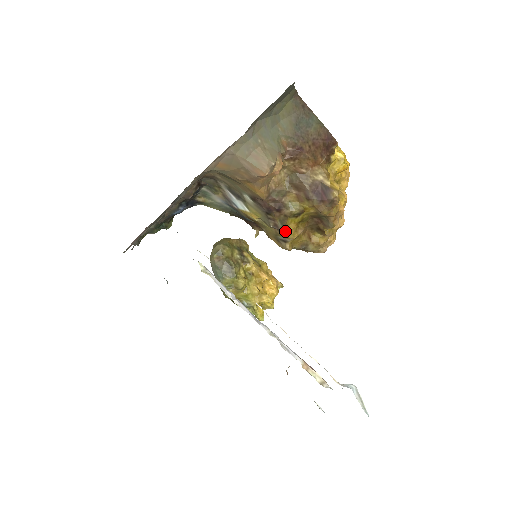
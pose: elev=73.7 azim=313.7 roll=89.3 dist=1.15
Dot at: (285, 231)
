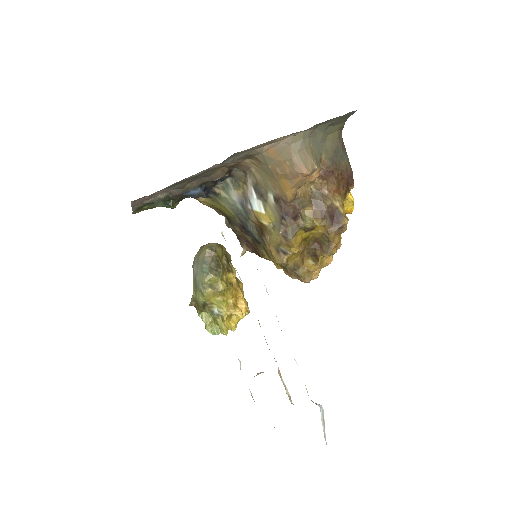
Dot at: (292, 240)
